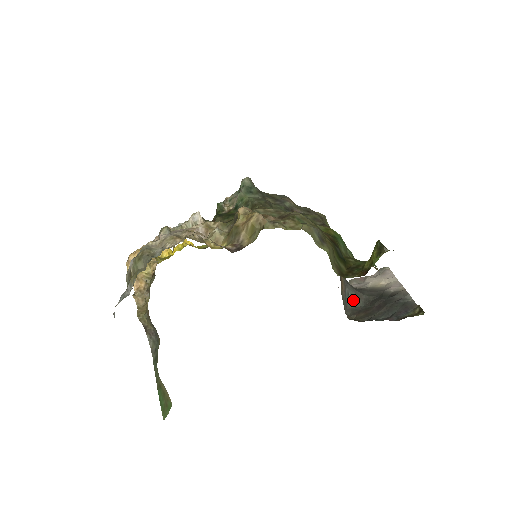
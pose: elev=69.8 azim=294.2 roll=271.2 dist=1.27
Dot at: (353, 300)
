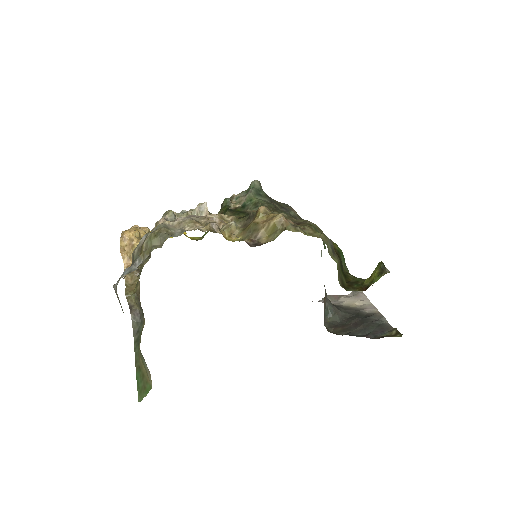
Dot at: (331, 314)
